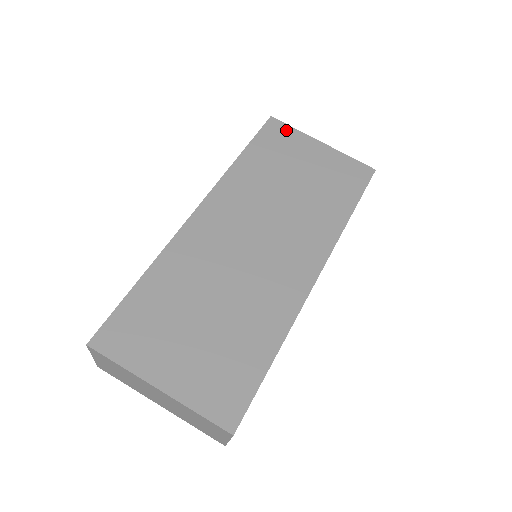
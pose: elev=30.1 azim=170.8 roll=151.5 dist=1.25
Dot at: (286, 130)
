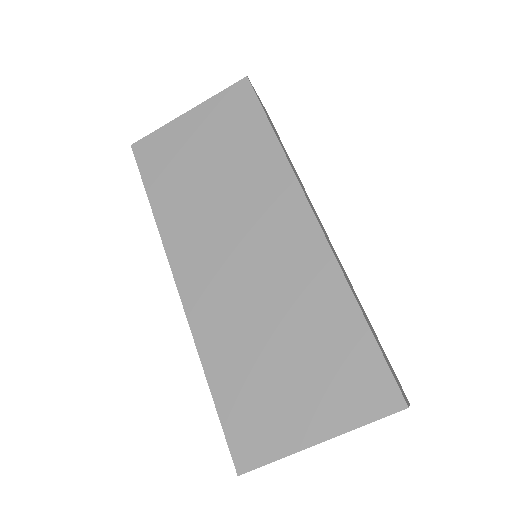
Dot at: (153, 140)
